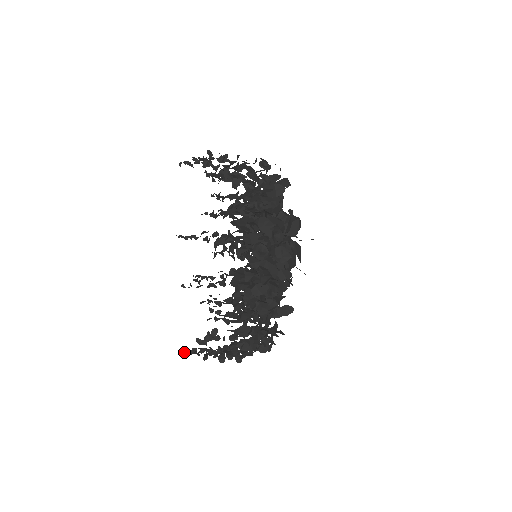
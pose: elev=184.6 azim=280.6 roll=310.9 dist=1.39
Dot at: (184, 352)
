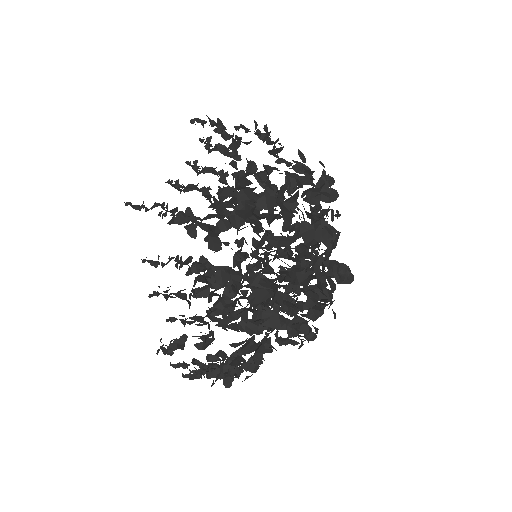
Dot at: (186, 376)
